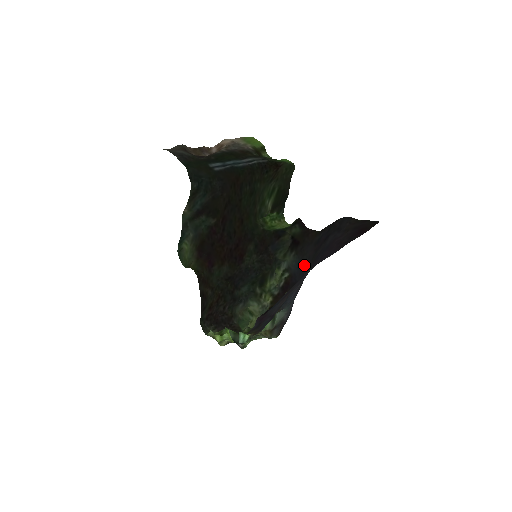
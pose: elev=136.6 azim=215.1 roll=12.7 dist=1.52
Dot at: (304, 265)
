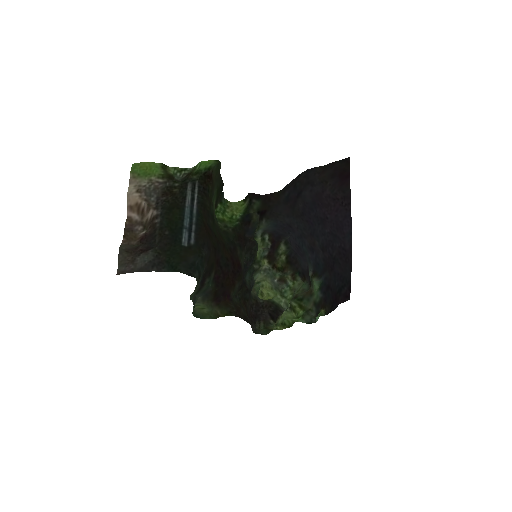
Dot at: (285, 223)
